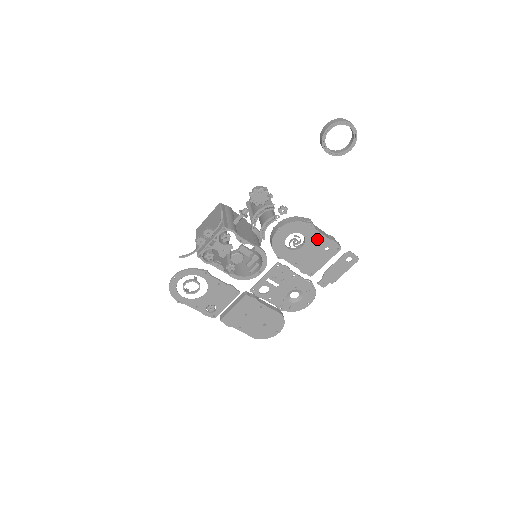
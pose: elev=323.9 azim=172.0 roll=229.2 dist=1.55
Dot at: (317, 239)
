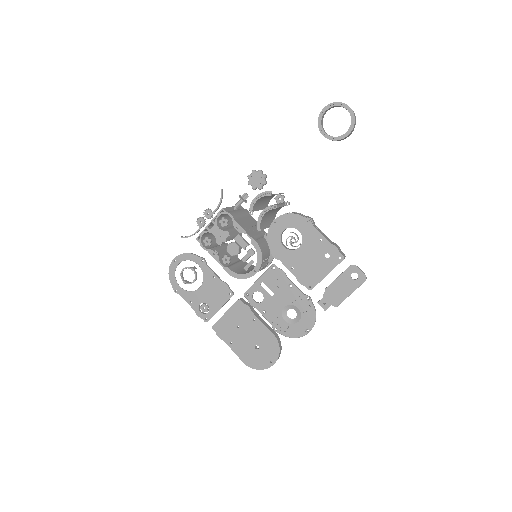
Dot at: (316, 240)
